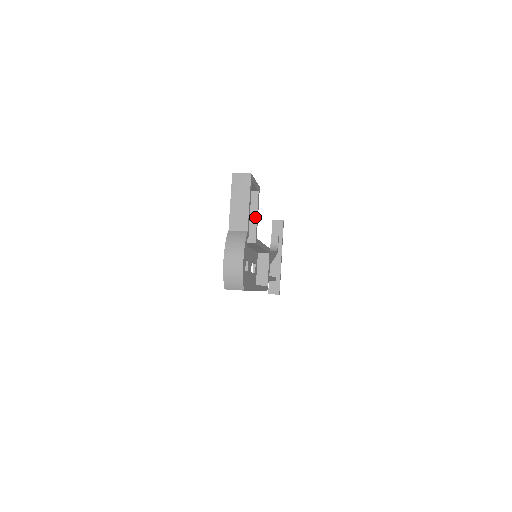
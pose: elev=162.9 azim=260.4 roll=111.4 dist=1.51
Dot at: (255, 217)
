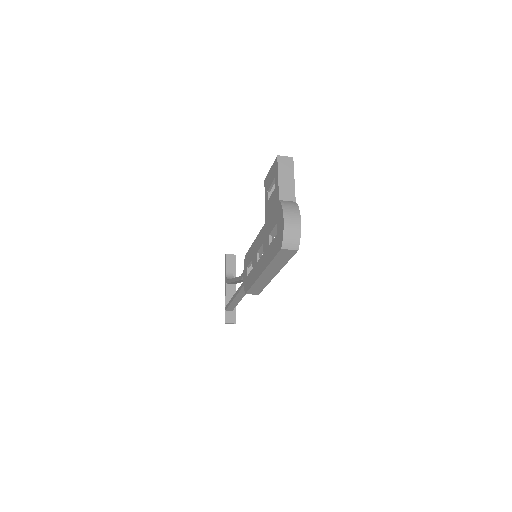
Dot at: occluded
